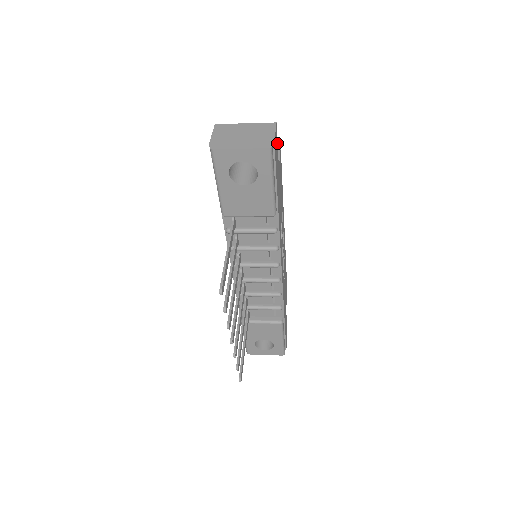
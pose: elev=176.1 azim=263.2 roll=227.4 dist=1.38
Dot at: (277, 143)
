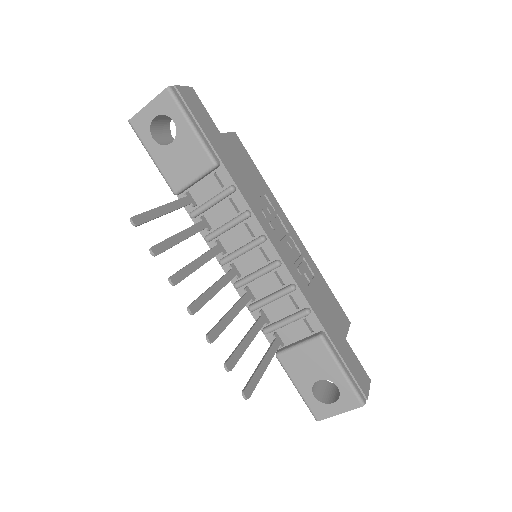
Dot at: (203, 106)
